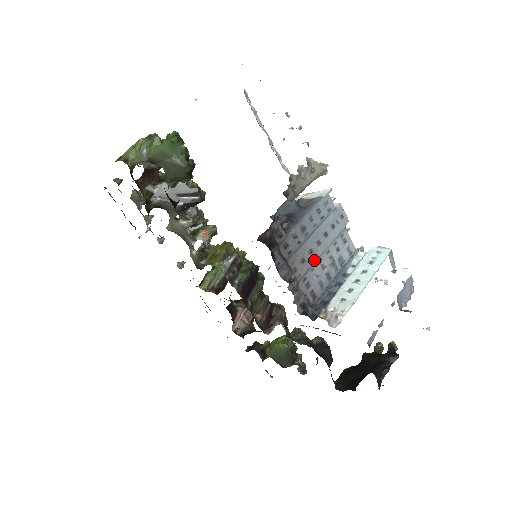
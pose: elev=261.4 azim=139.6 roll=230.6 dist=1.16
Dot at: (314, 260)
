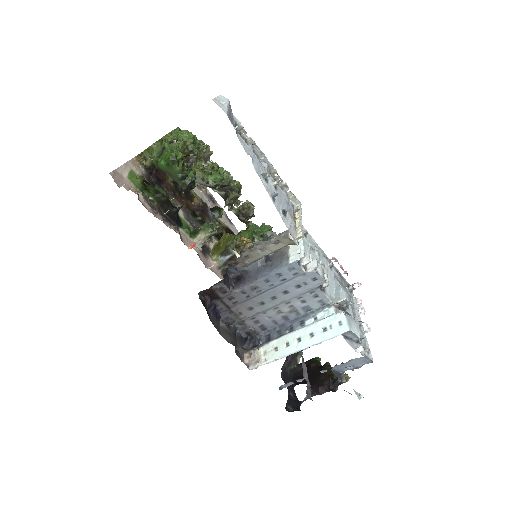
Dot at: (266, 308)
